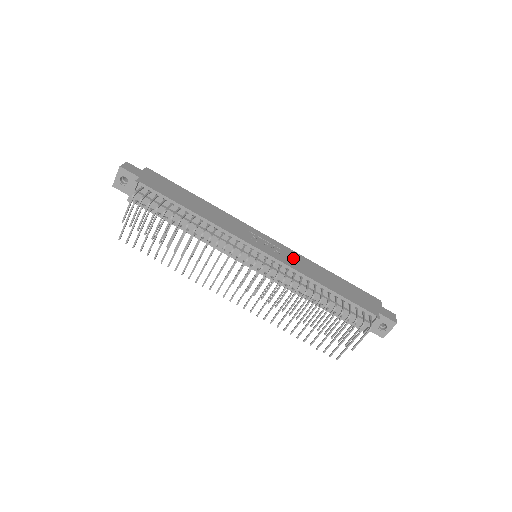
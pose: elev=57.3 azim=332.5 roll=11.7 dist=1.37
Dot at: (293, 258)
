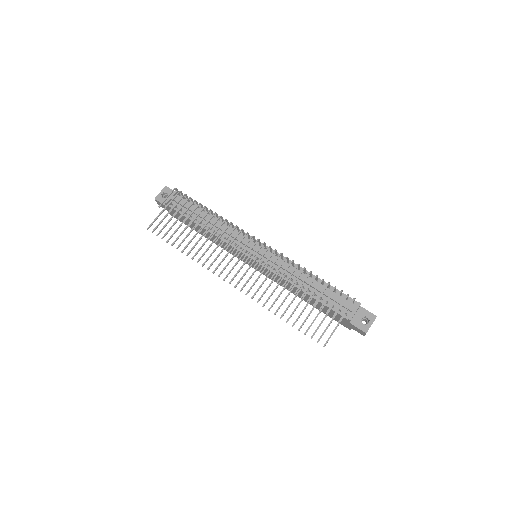
Dot at: occluded
